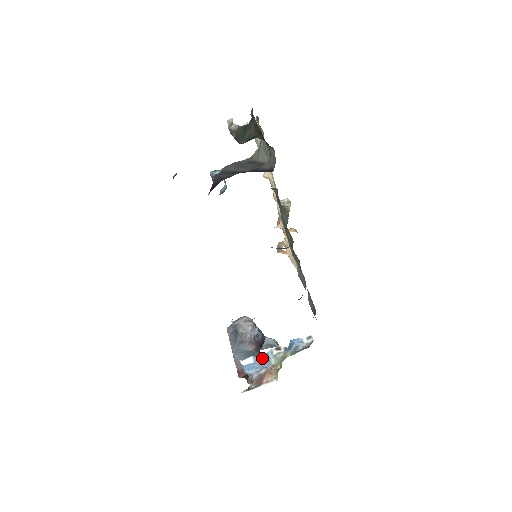
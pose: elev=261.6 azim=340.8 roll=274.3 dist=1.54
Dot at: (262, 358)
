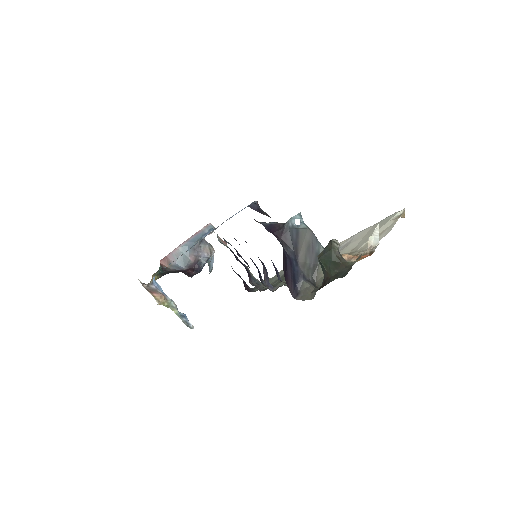
Dot at: occluded
